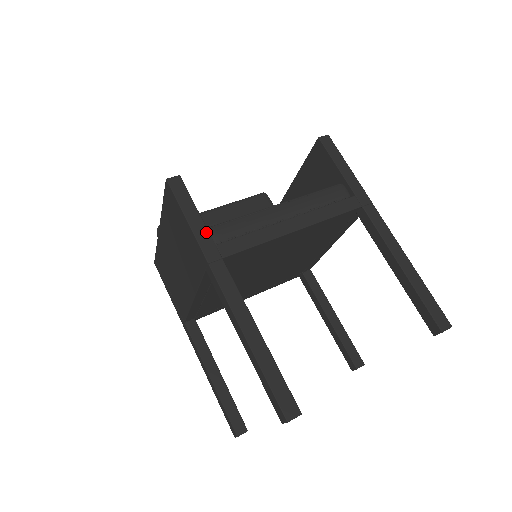
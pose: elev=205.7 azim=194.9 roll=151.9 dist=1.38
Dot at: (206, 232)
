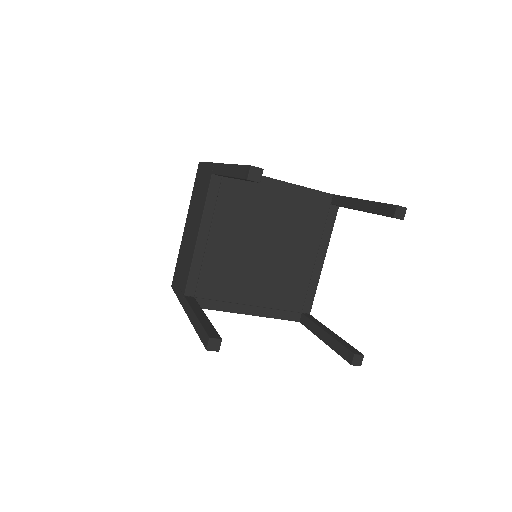
Dot at: occluded
